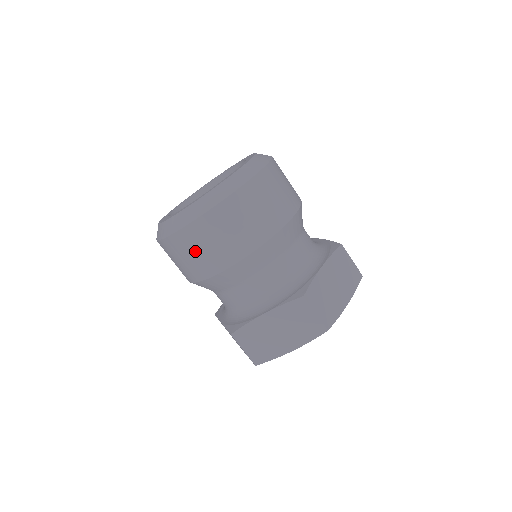
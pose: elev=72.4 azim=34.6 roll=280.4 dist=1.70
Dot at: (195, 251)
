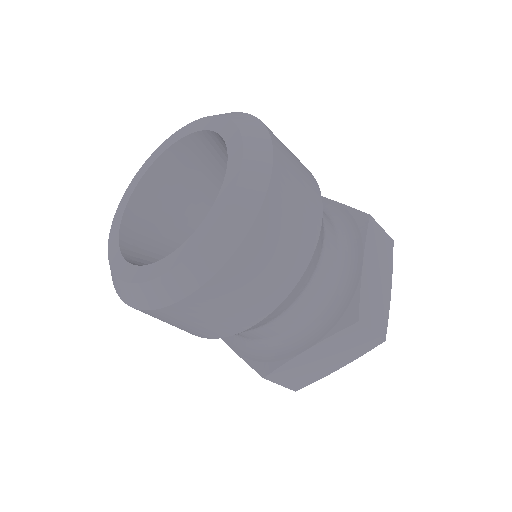
Dot at: (202, 319)
